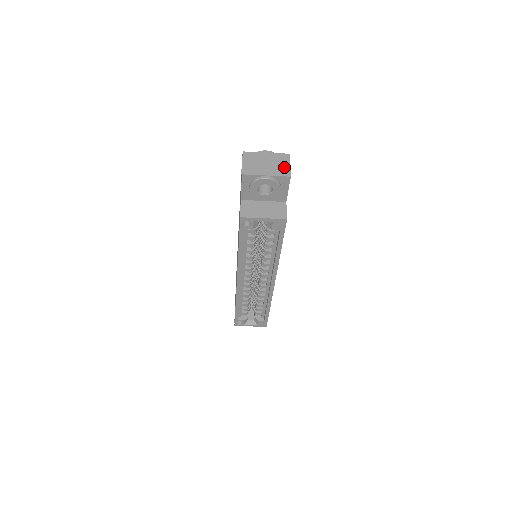
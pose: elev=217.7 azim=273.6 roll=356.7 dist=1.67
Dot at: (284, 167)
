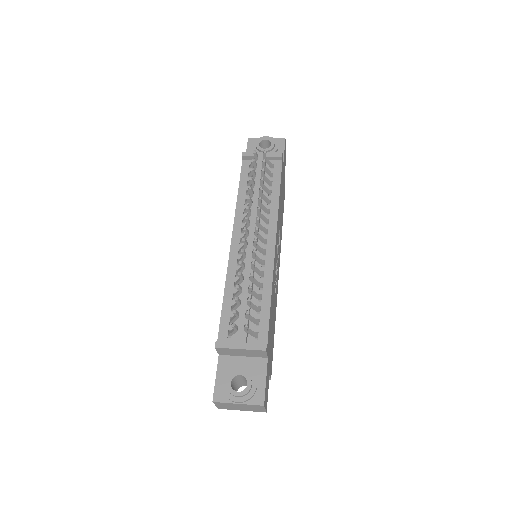
Dot at: (259, 410)
